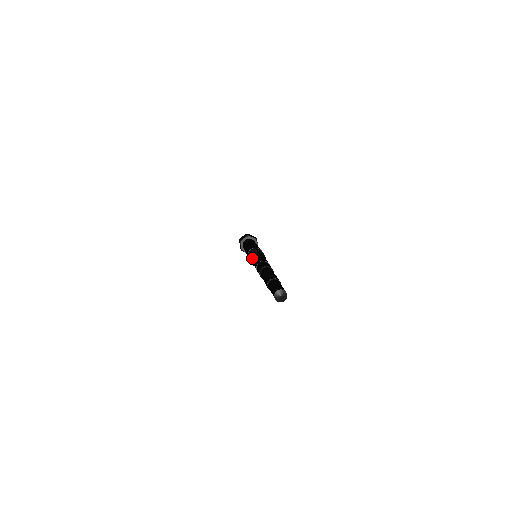
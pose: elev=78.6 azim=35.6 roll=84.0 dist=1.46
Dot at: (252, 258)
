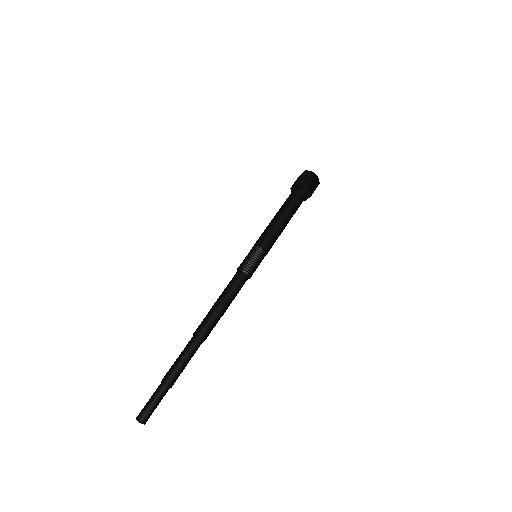
Dot at: occluded
